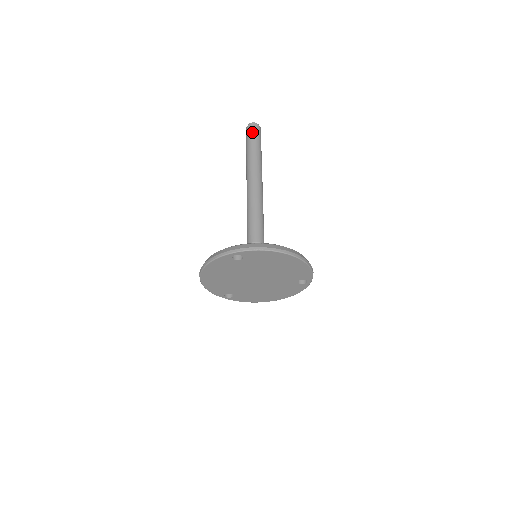
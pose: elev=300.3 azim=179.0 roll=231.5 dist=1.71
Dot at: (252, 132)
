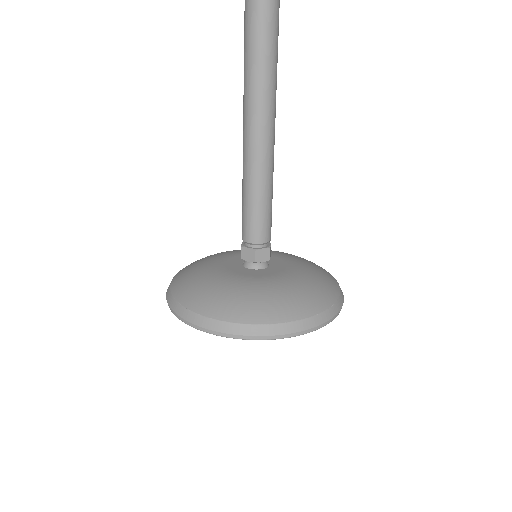
Dot at: out of frame
